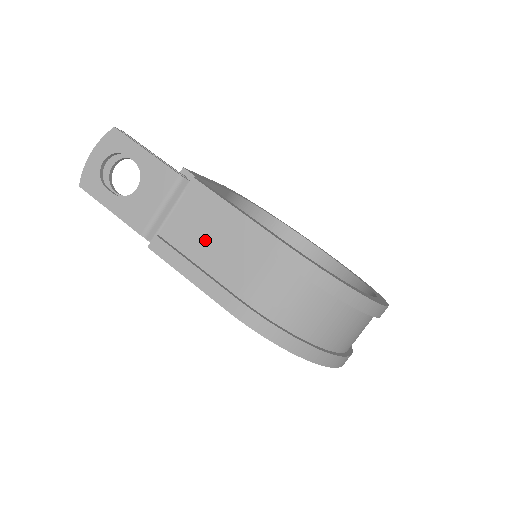
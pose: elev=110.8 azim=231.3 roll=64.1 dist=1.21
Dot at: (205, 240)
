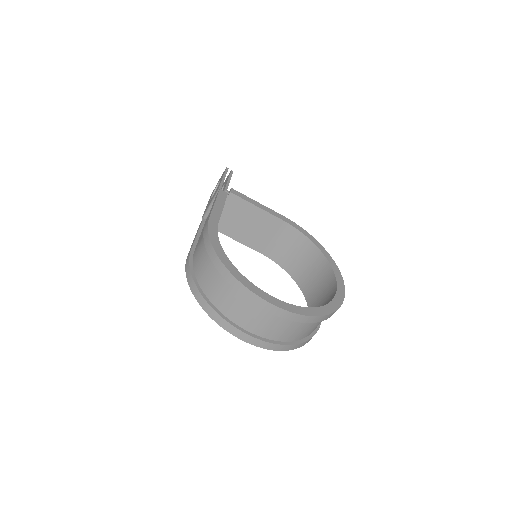
Dot at: occluded
